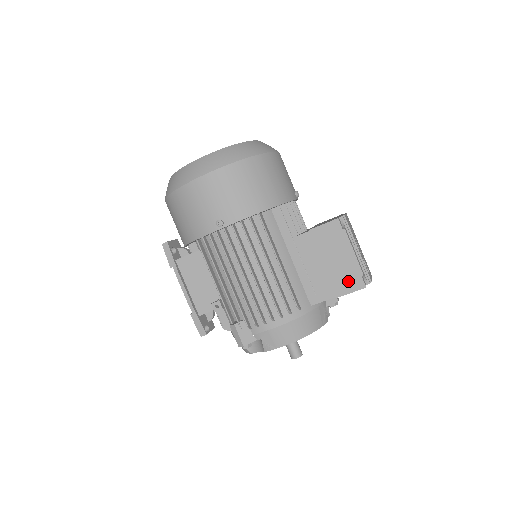
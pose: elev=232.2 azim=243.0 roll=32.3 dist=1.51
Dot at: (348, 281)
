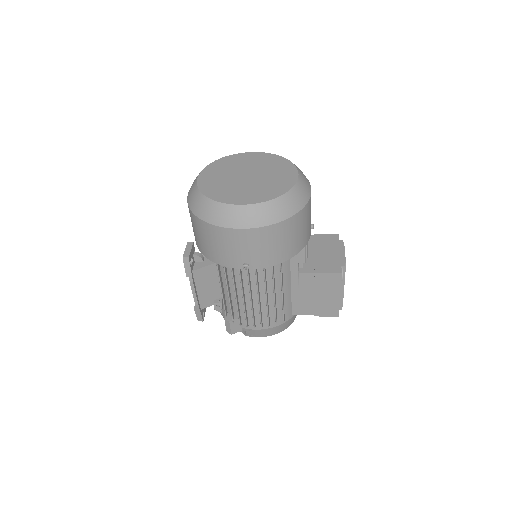
Dot at: (328, 310)
